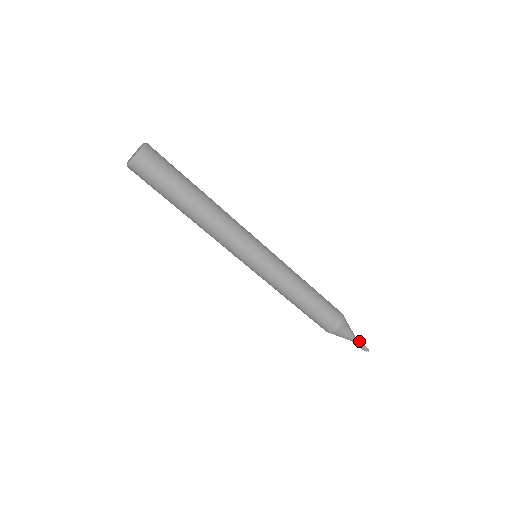
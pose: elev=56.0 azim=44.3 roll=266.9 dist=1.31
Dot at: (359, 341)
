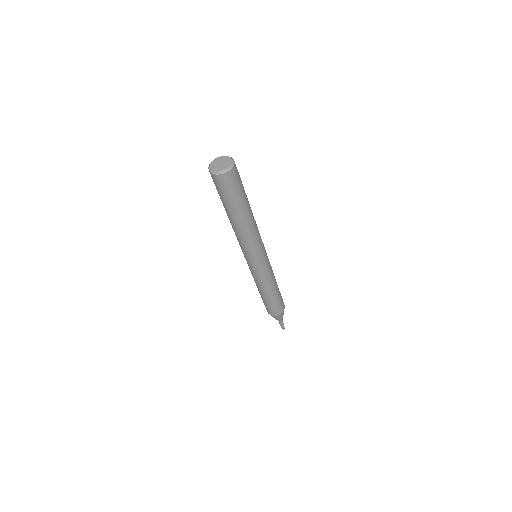
Dot at: (282, 323)
